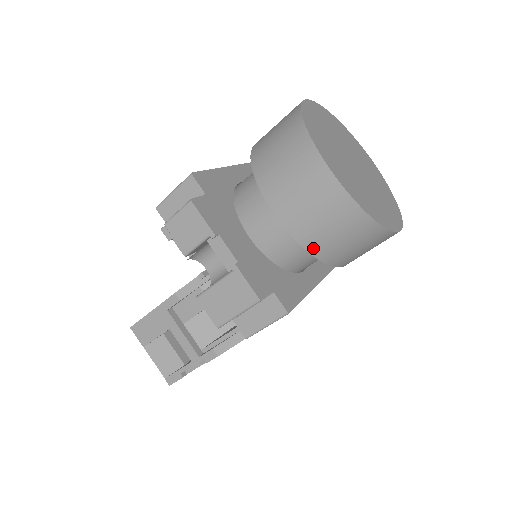
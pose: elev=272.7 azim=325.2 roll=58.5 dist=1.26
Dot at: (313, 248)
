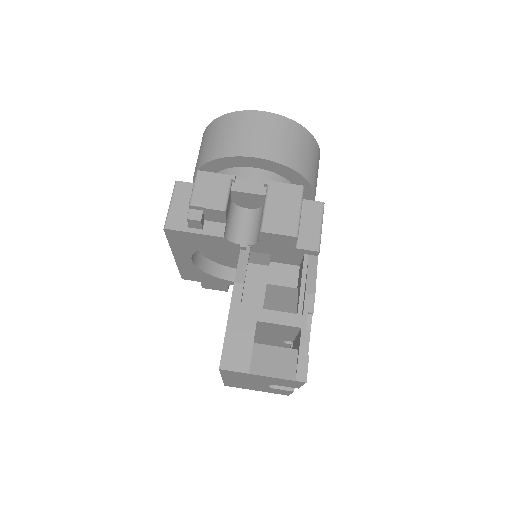
Dot at: (294, 165)
